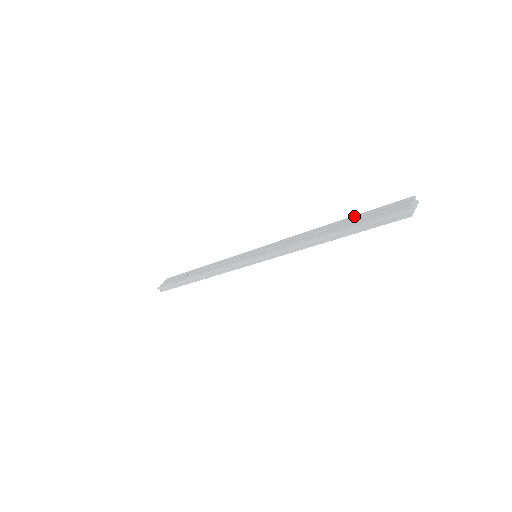
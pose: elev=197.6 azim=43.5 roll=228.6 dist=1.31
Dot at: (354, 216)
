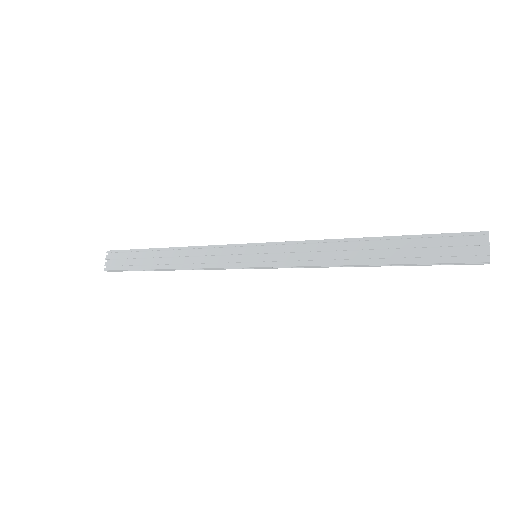
Dot at: (401, 238)
